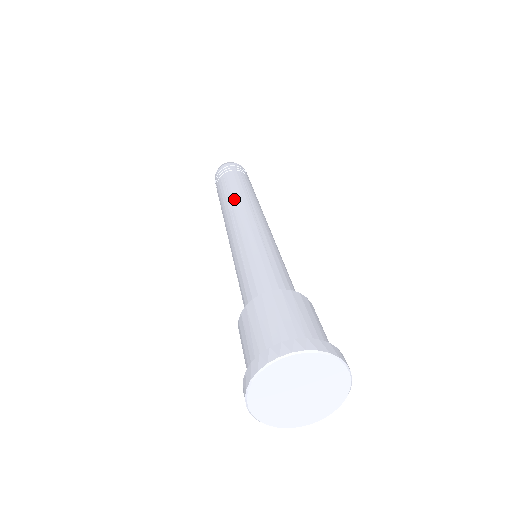
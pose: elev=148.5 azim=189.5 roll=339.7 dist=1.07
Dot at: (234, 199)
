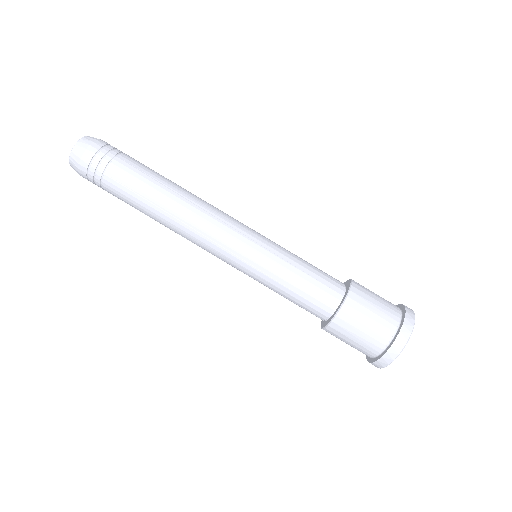
Dot at: (178, 212)
